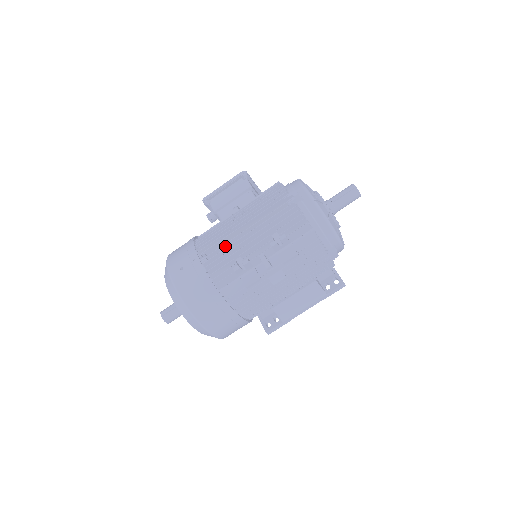
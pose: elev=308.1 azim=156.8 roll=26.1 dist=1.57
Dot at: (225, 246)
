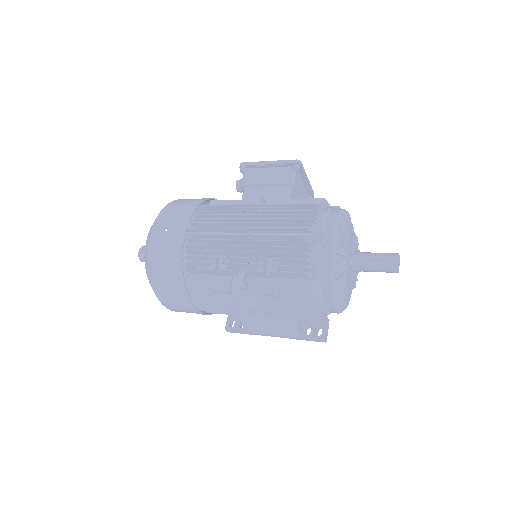
Dot at: (217, 236)
